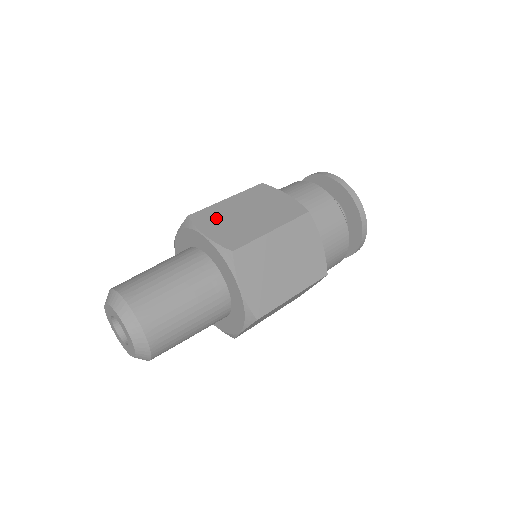
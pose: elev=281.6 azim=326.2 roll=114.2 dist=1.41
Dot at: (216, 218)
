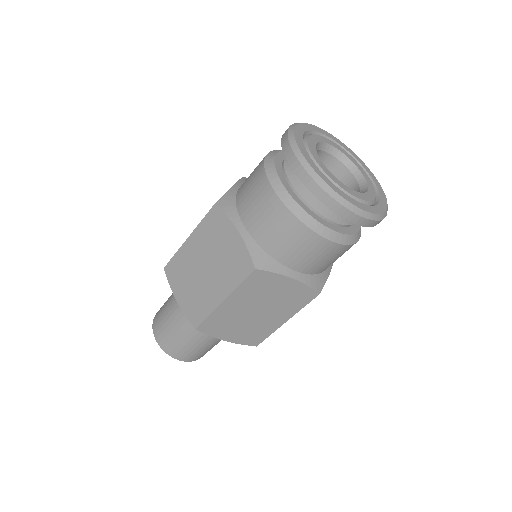
Dot at: (182, 275)
